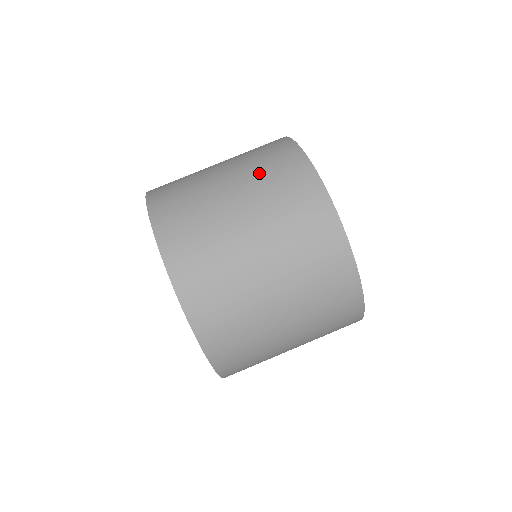
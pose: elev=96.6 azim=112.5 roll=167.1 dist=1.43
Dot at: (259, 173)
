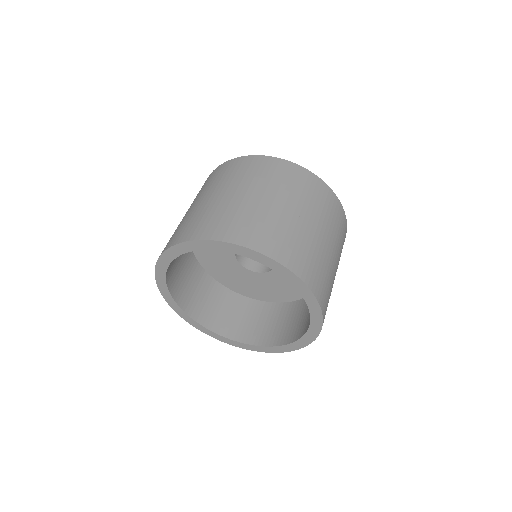
Dot at: occluded
